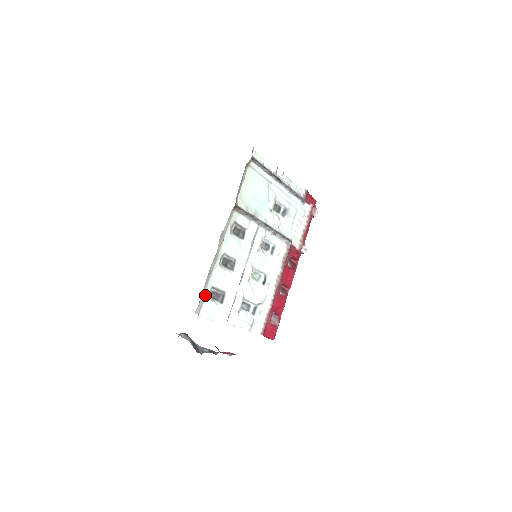
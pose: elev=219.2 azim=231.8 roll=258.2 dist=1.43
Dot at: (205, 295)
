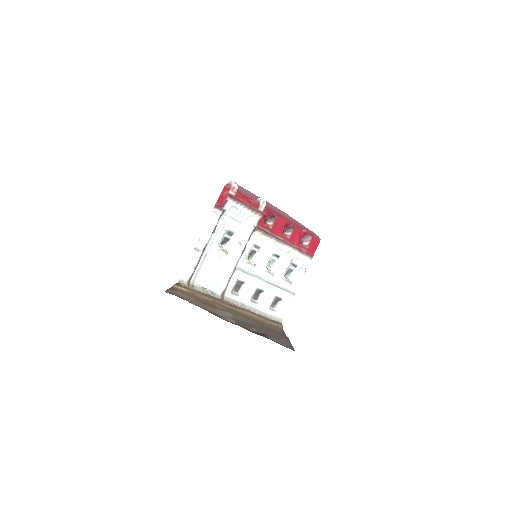
Dot at: (273, 315)
